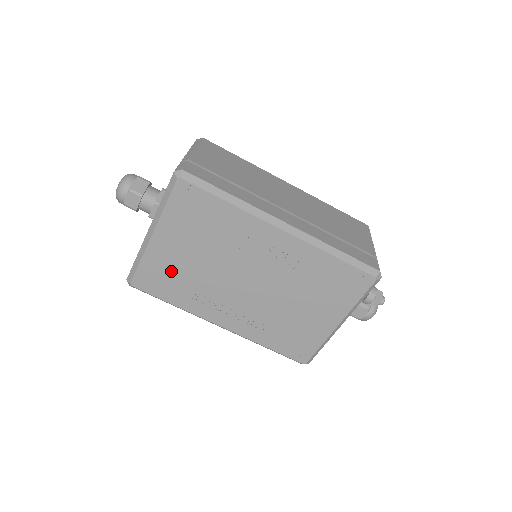
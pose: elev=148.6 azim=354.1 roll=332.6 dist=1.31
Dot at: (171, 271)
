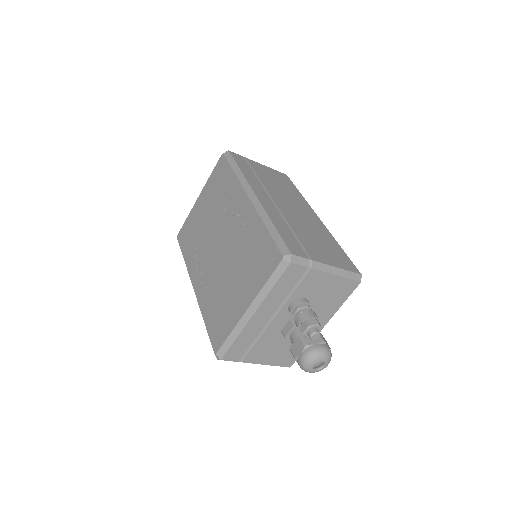
Dot at: (194, 228)
